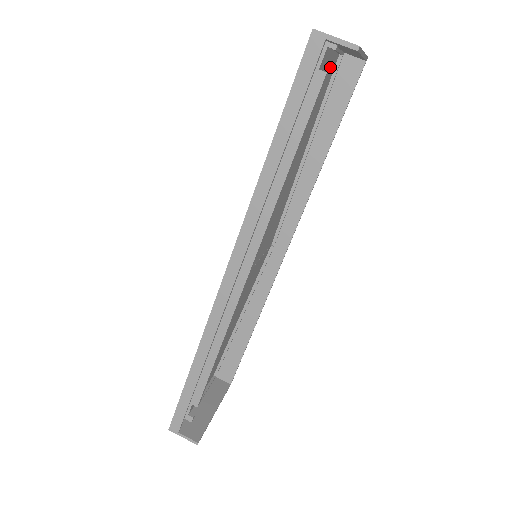
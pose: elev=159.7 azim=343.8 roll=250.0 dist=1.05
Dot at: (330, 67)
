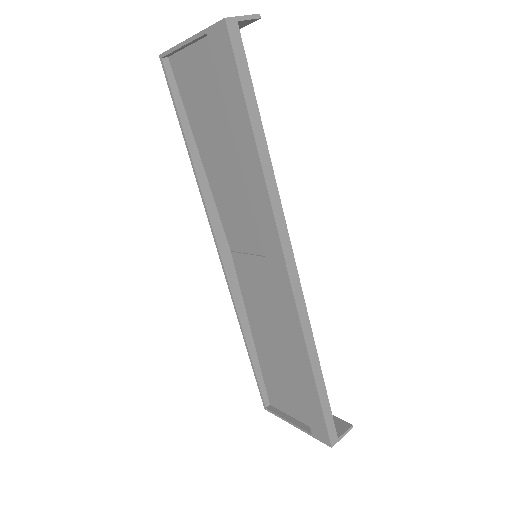
Dot at: (191, 67)
